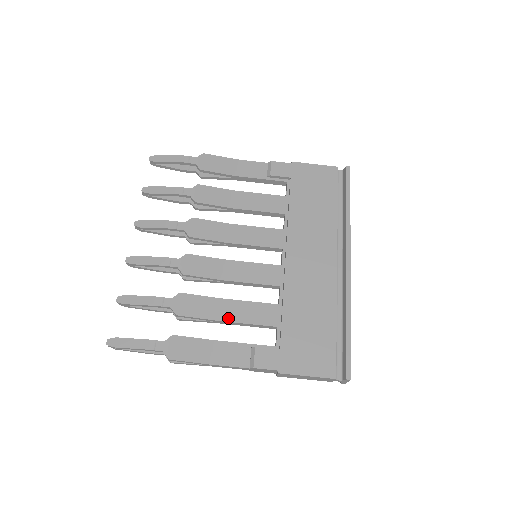
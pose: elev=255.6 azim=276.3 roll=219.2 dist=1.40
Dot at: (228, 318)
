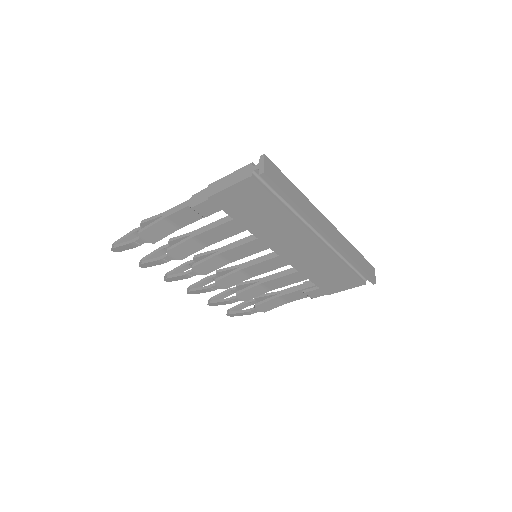
Dot at: (275, 288)
